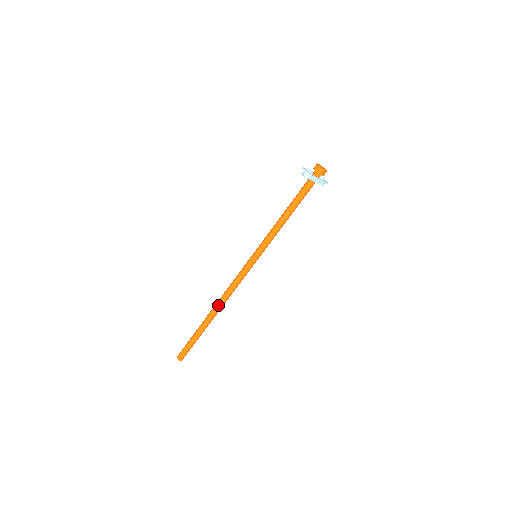
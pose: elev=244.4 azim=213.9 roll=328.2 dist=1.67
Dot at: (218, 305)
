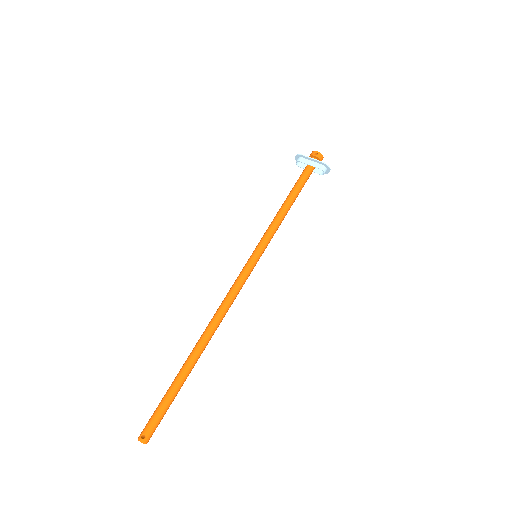
Dot at: (206, 328)
